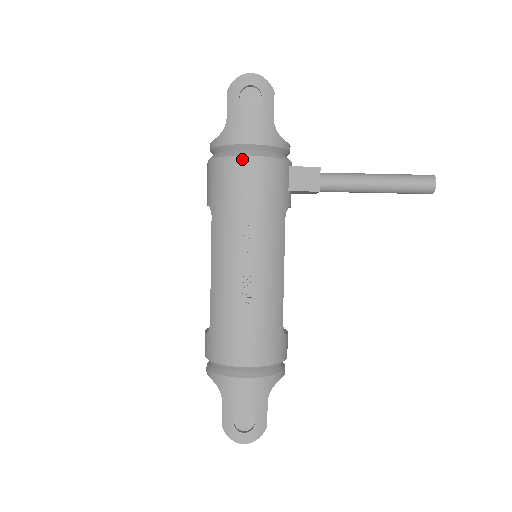
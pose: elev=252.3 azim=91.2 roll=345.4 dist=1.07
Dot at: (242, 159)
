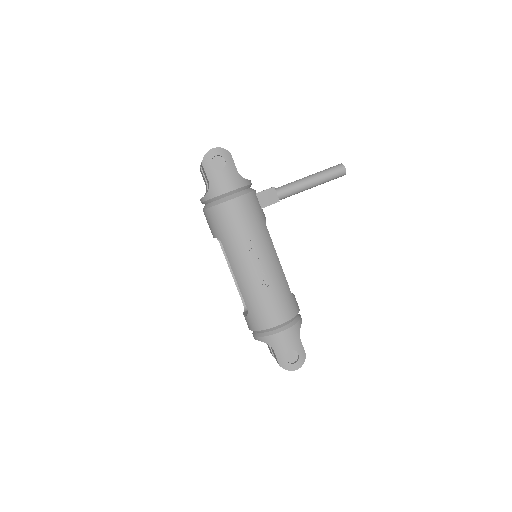
Dot at: (229, 203)
